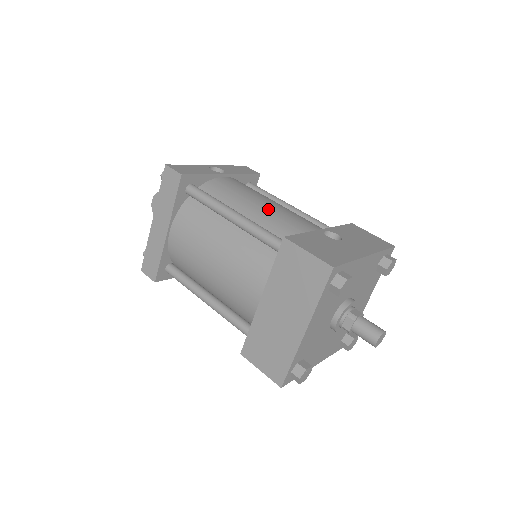
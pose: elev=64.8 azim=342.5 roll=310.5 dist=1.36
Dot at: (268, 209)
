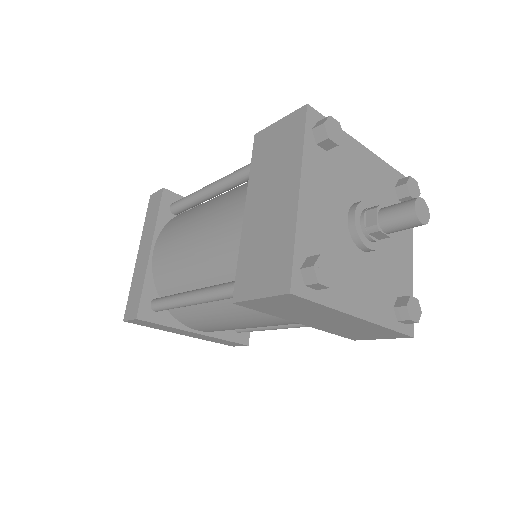
Dot at: occluded
